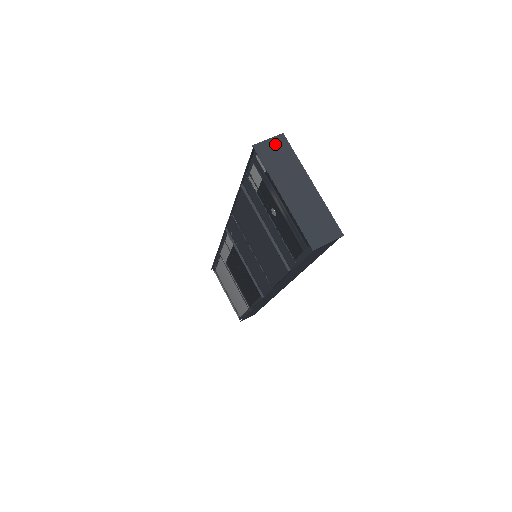
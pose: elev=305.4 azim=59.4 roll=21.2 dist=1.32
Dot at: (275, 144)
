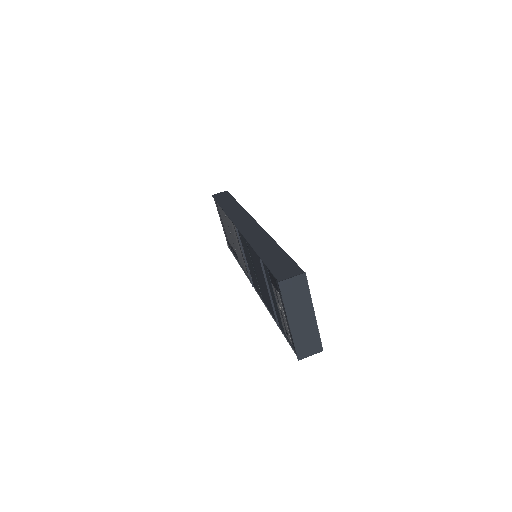
Dot at: (296, 282)
